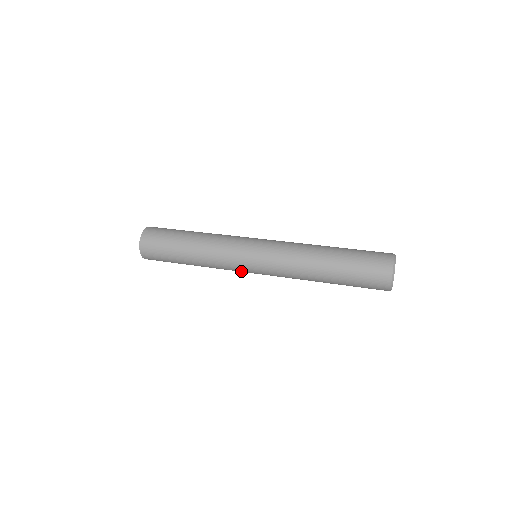
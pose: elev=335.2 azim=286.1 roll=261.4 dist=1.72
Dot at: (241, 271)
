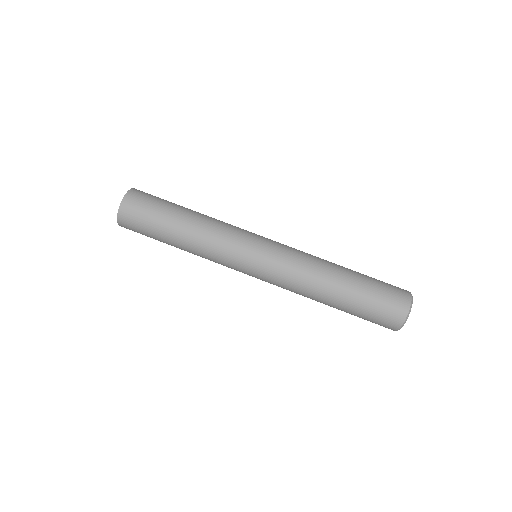
Dot at: occluded
